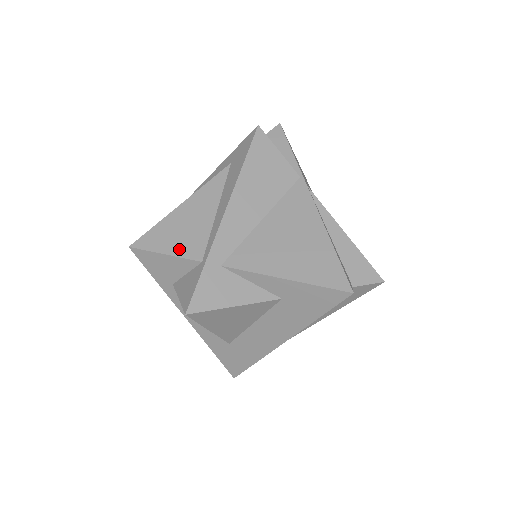
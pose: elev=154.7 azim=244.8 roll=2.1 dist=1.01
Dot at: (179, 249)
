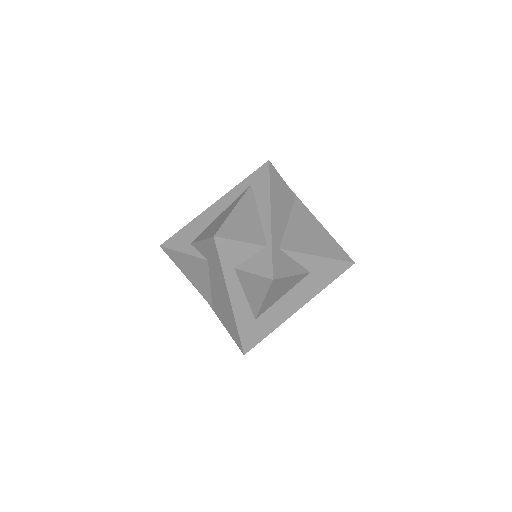
Dot at: (248, 238)
